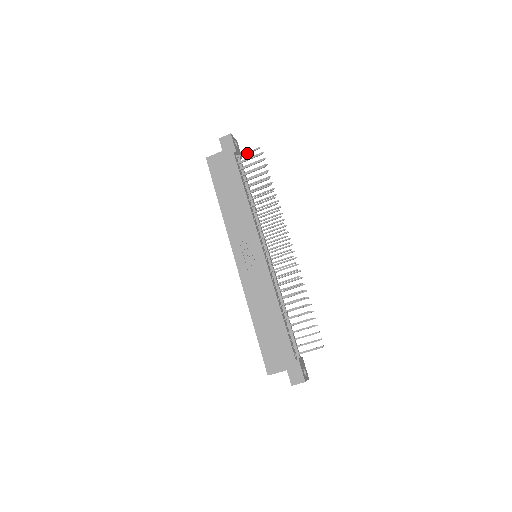
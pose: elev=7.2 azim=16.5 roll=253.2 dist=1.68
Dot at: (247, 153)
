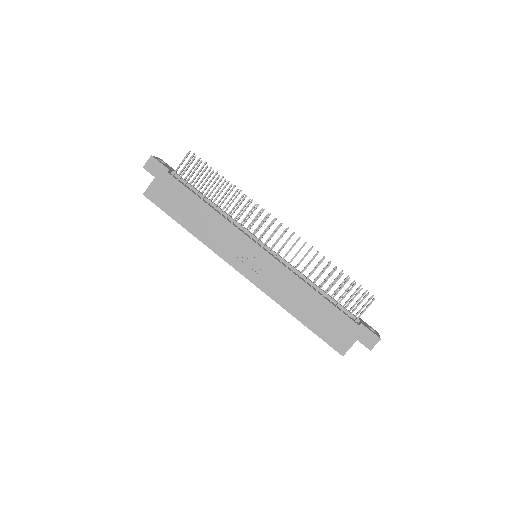
Dot at: (181, 164)
